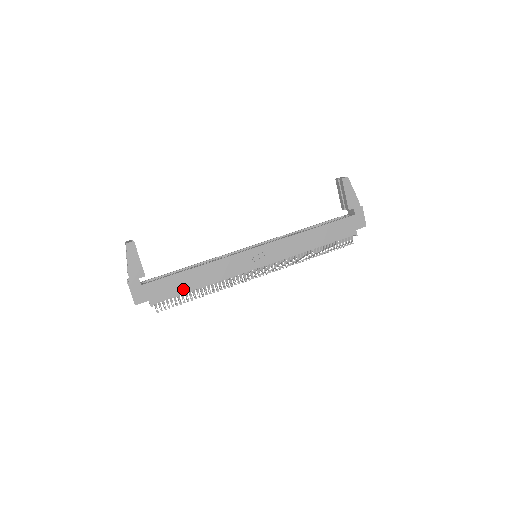
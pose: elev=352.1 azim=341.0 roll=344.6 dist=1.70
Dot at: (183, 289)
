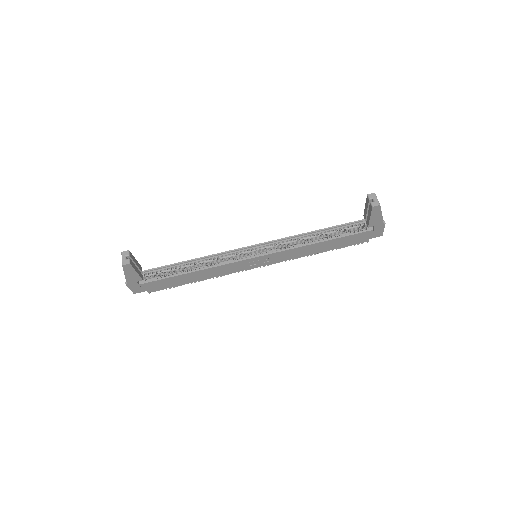
Dot at: (179, 283)
